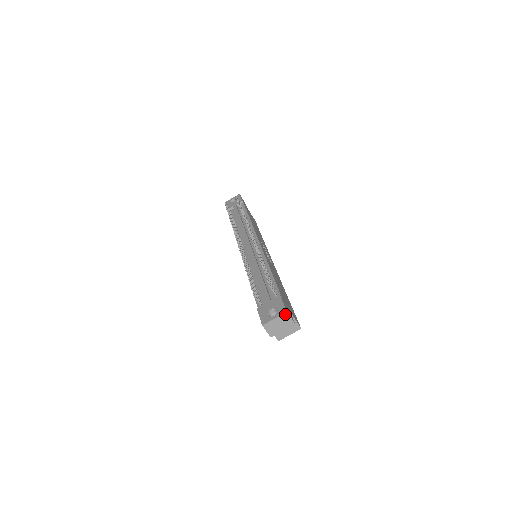
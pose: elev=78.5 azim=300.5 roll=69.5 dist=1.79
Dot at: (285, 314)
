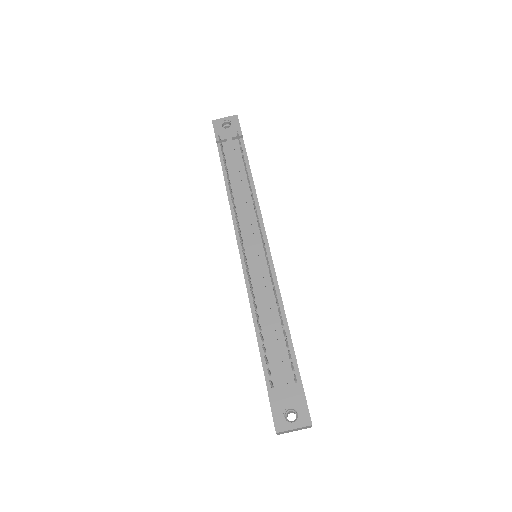
Dot at: (309, 426)
